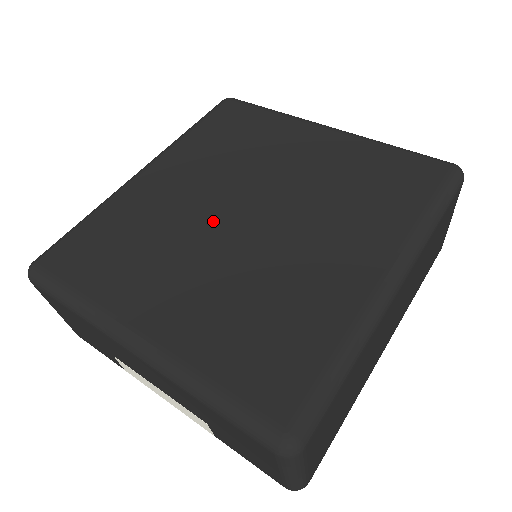
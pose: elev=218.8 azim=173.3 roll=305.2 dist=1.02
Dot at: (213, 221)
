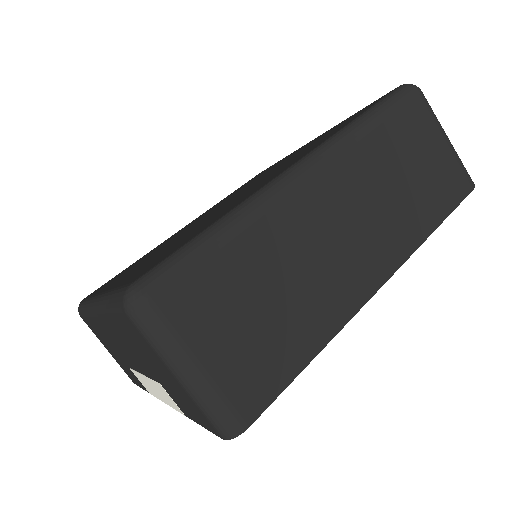
Dot at: occluded
